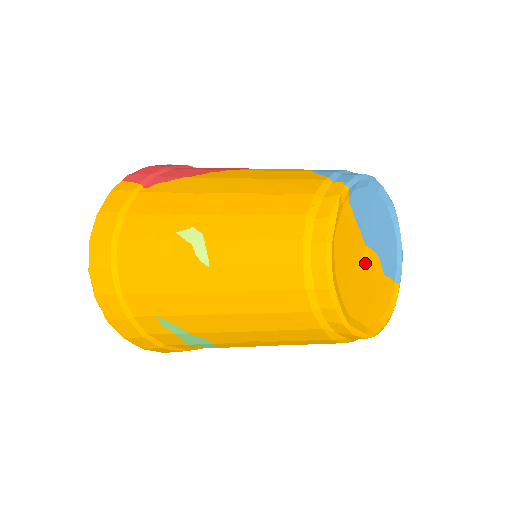
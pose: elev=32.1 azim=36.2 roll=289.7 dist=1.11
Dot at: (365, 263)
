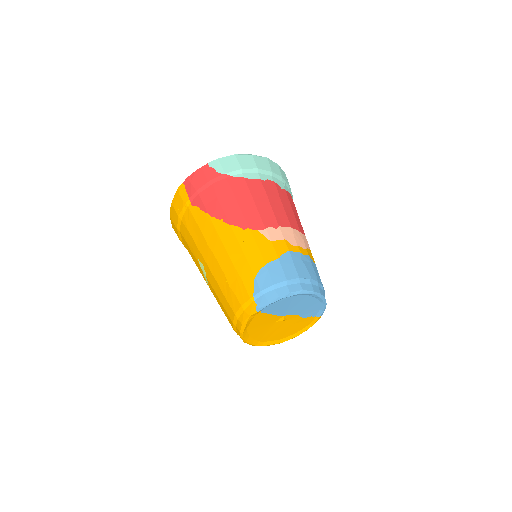
Dot at: (281, 321)
